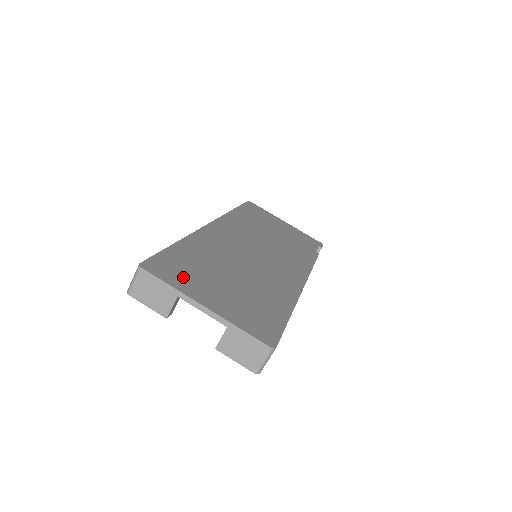
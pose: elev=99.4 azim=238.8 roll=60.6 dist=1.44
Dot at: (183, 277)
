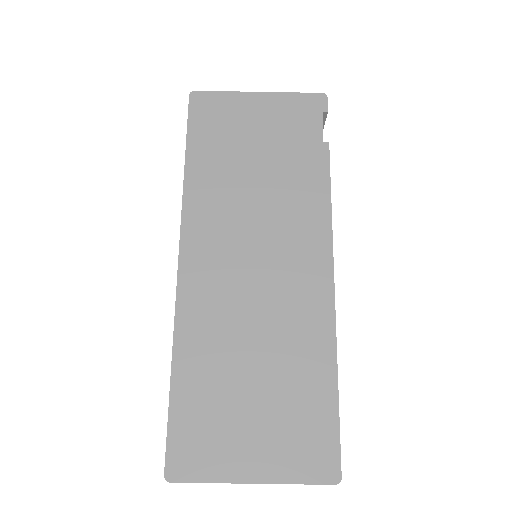
Dot at: (210, 449)
